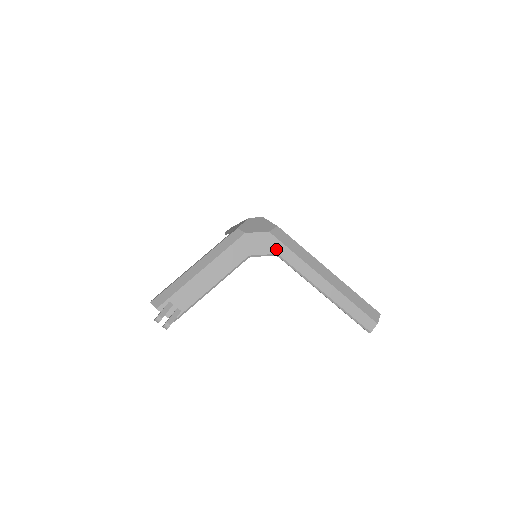
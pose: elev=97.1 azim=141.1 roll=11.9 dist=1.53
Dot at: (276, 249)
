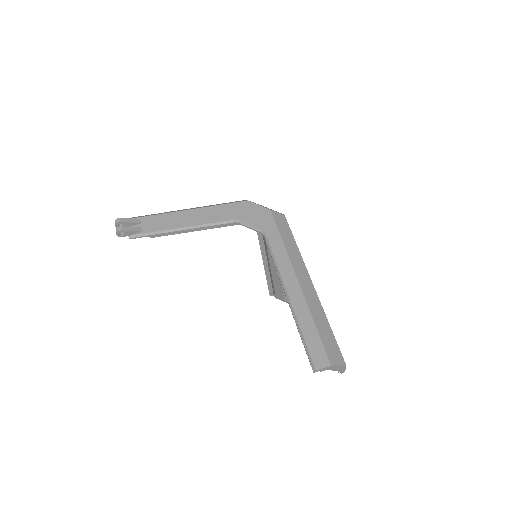
Dot at: (266, 226)
